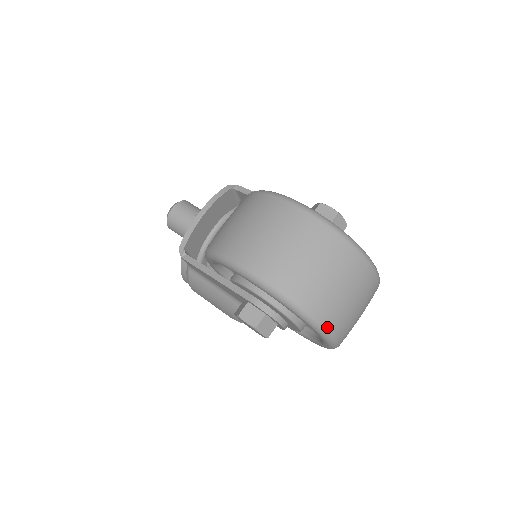
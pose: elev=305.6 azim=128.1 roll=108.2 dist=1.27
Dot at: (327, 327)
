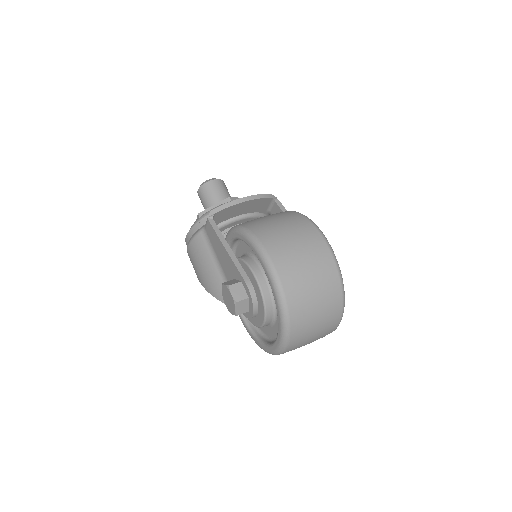
Dot at: (291, 333)
